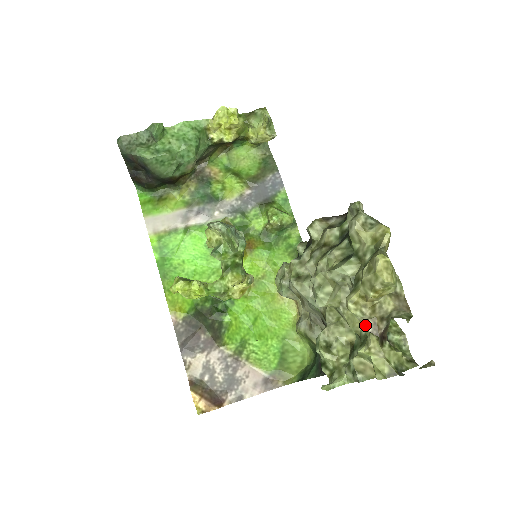
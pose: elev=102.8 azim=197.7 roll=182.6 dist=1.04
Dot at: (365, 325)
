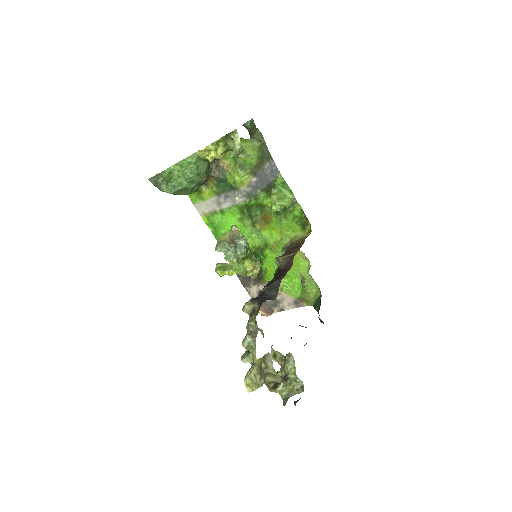
Dot at: occluded
